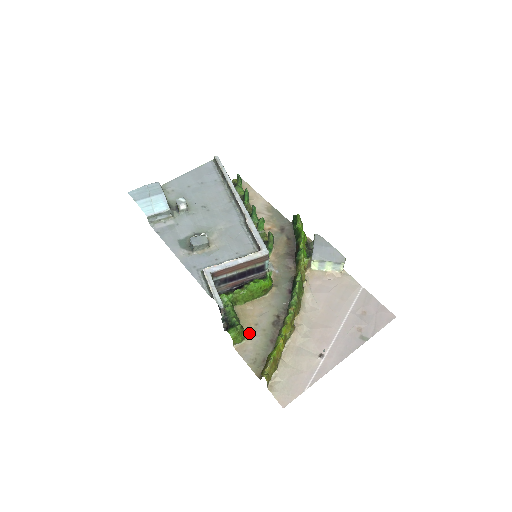
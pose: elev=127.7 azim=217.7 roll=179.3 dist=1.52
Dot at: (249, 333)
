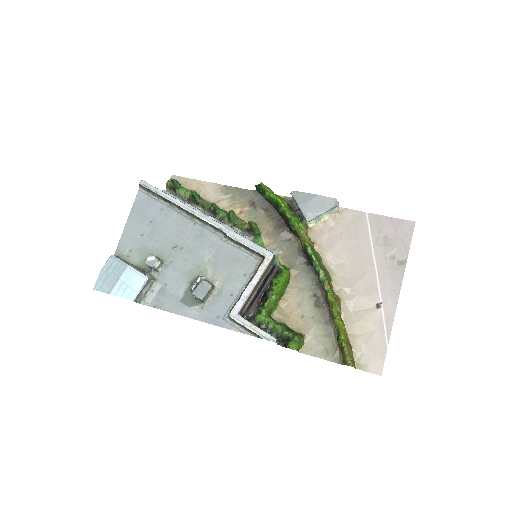
Dot at: (302, 330)
